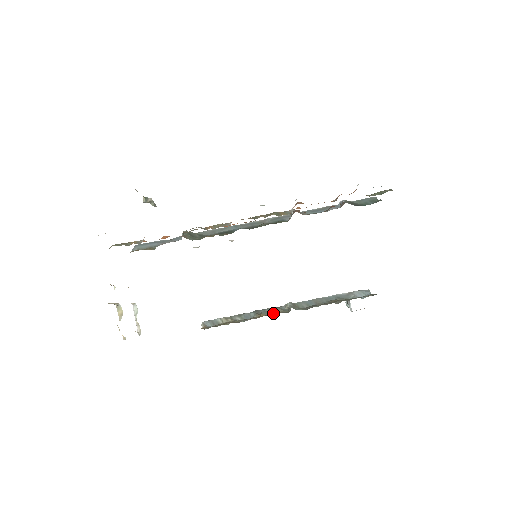
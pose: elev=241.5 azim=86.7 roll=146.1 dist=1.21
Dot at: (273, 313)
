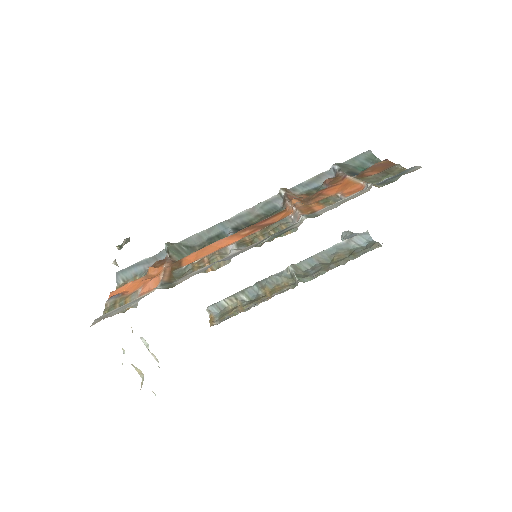
Dot at: (277, 283)
